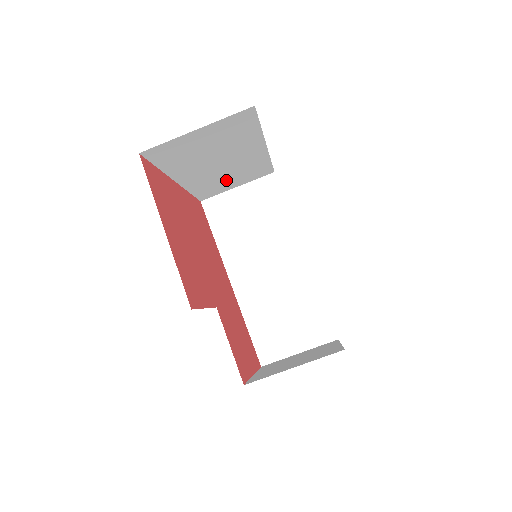
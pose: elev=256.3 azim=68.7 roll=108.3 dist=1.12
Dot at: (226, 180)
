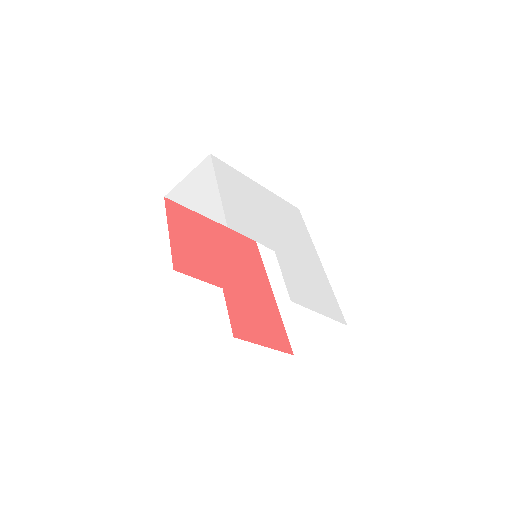
Dot at: occluded
